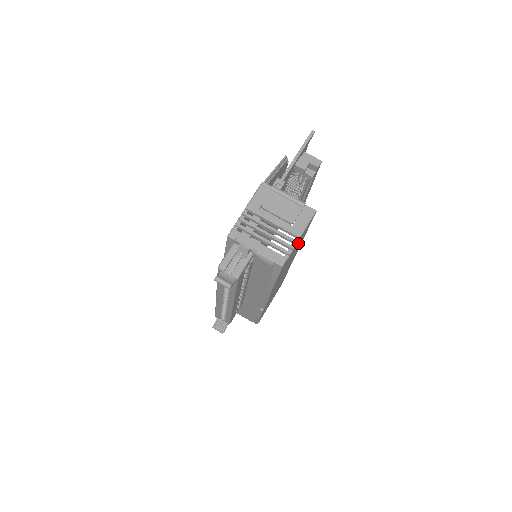
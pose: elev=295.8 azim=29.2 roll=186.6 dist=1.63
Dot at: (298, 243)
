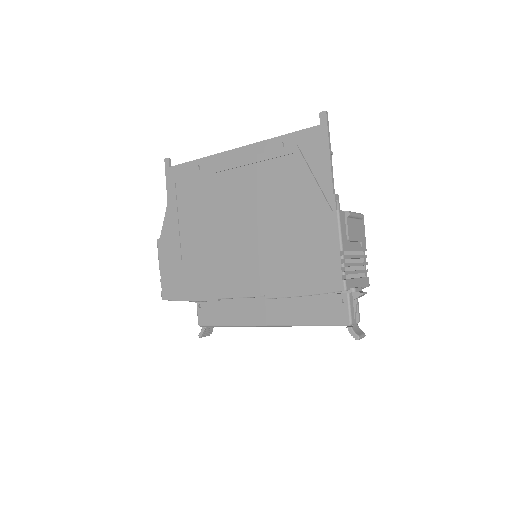
Dot at: occluded
